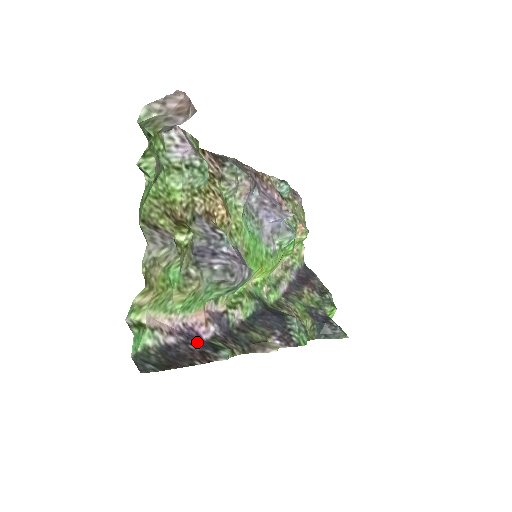
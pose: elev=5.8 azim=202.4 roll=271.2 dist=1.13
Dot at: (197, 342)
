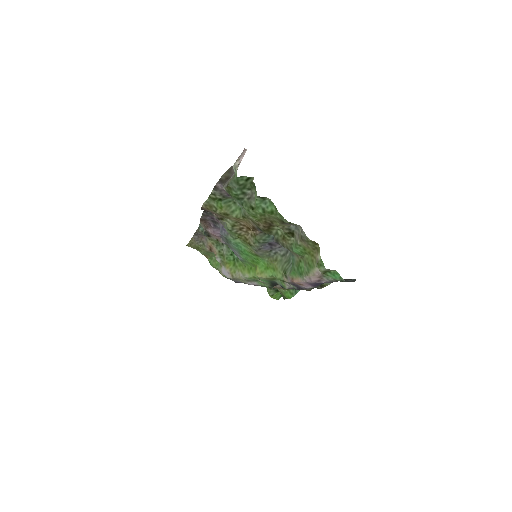
Dot at: (320, 284)
